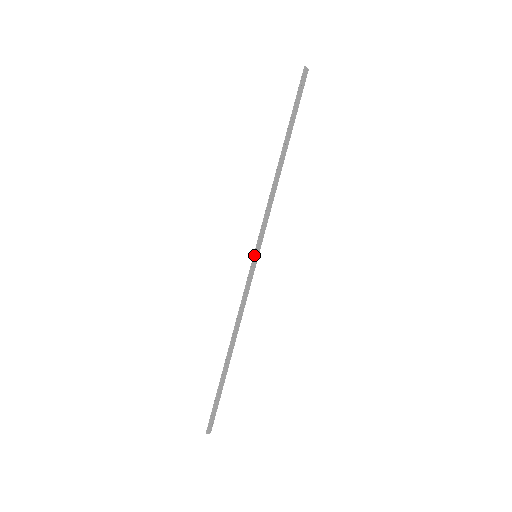
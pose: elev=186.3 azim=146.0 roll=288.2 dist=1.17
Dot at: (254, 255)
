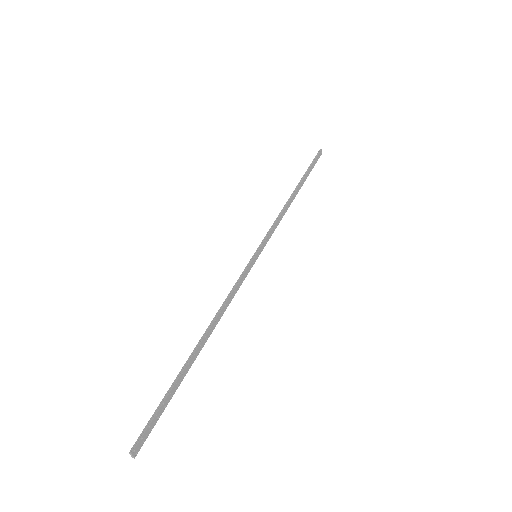
Dot at: (256, 252)
